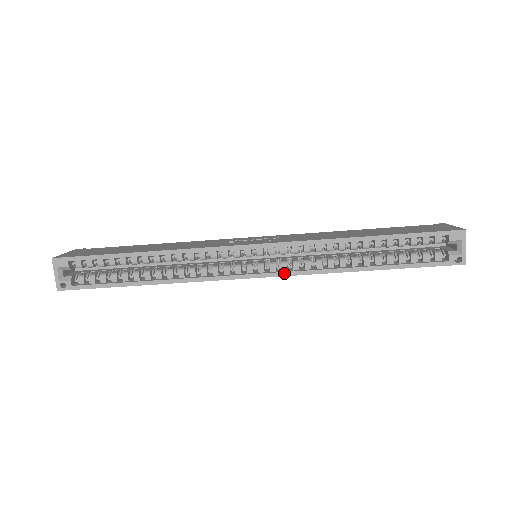
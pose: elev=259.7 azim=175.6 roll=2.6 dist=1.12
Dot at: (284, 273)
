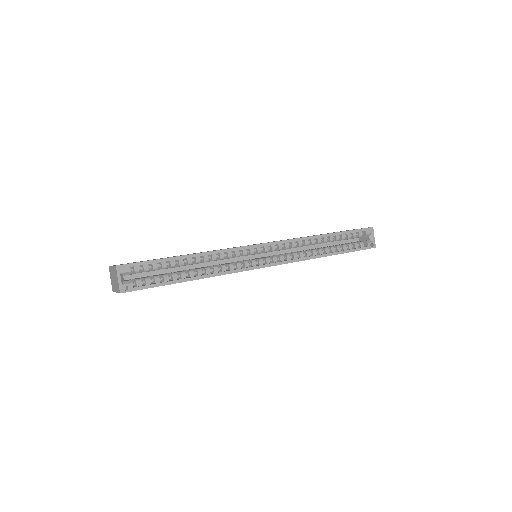
Dot at: (283, 262)
